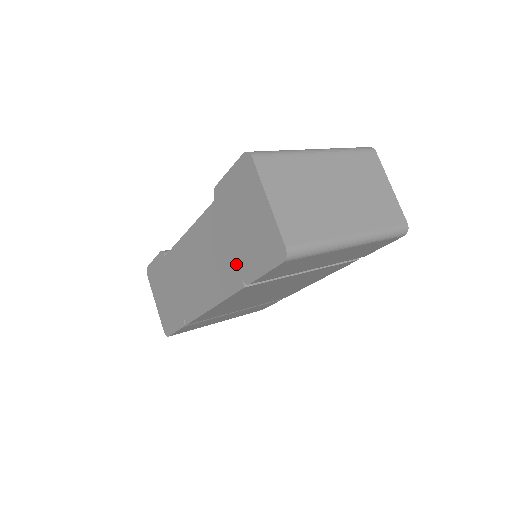
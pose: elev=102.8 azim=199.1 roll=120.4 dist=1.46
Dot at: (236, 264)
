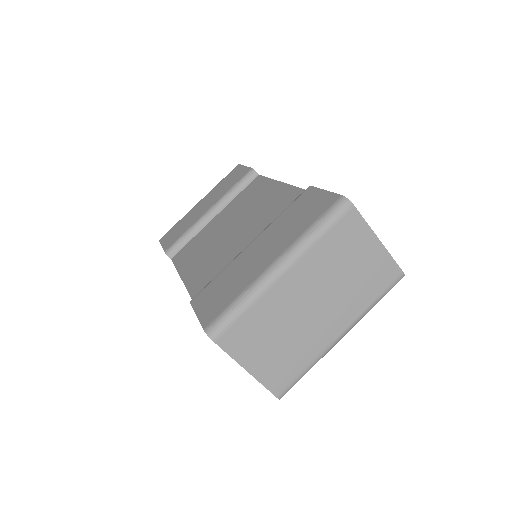
Dot at: occluded
